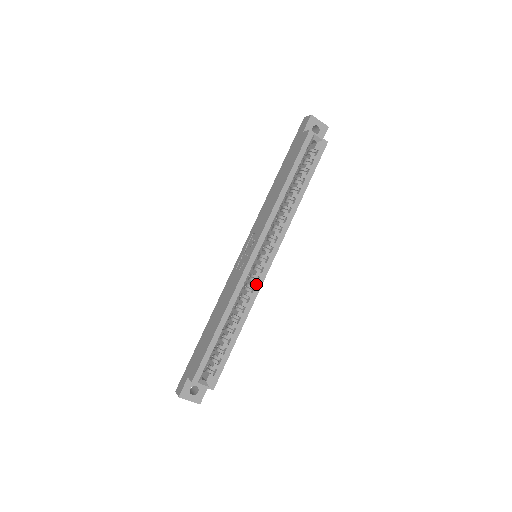
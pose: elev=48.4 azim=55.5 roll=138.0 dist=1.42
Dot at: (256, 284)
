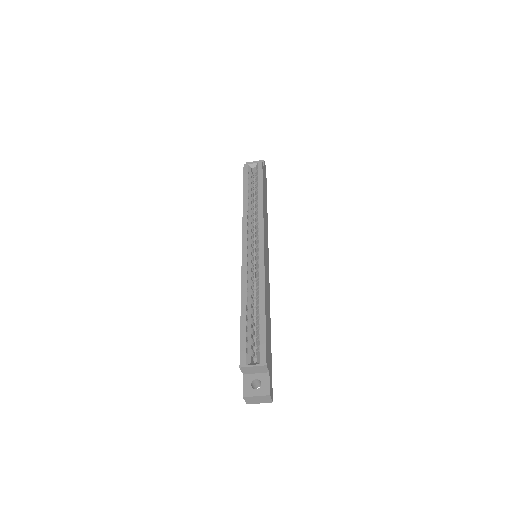
Dot at: (258, 265)
